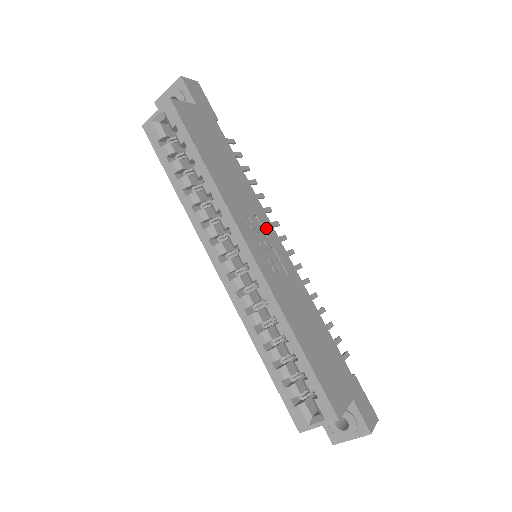
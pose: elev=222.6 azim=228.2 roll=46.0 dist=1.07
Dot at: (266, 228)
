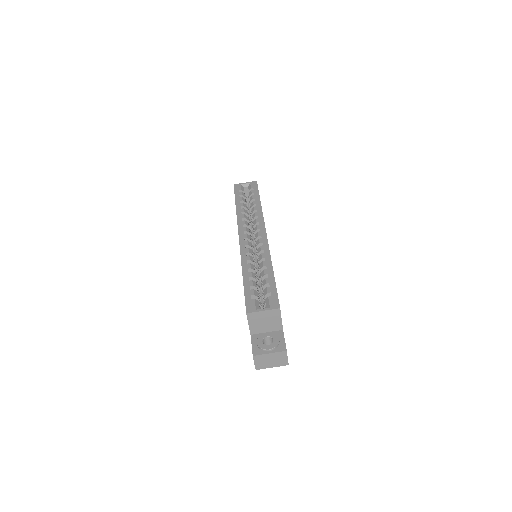
Dot at: occluded
